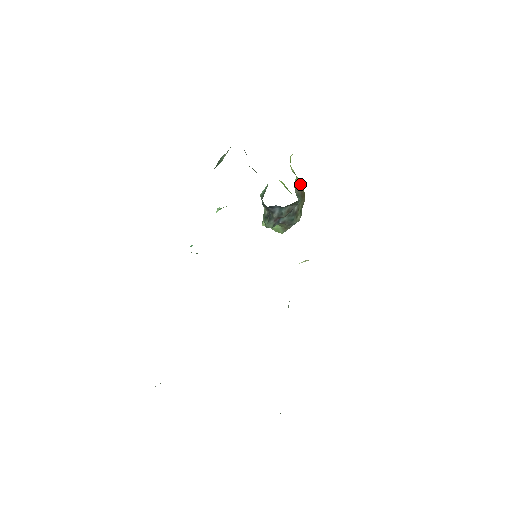
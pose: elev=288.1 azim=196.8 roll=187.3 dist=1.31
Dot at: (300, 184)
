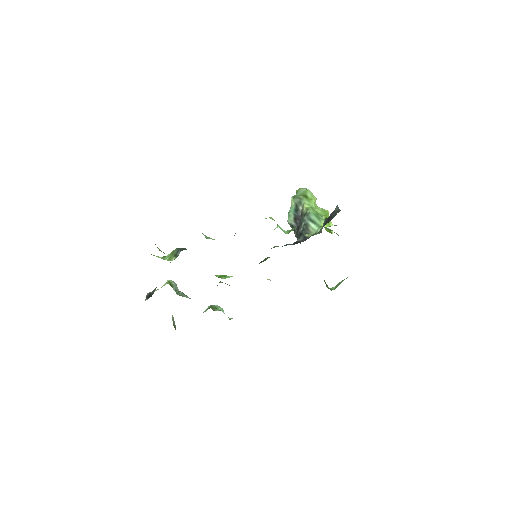
Dot at: occluded
